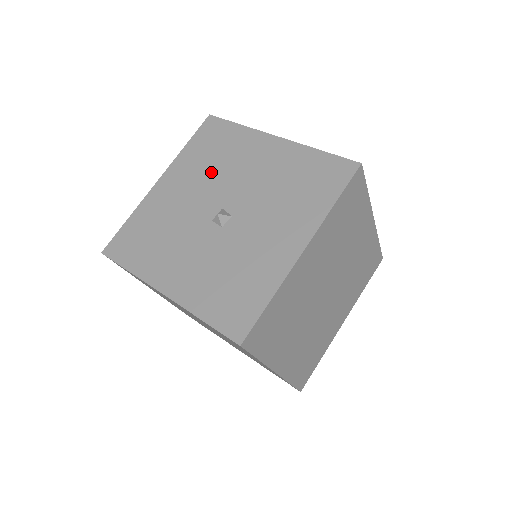
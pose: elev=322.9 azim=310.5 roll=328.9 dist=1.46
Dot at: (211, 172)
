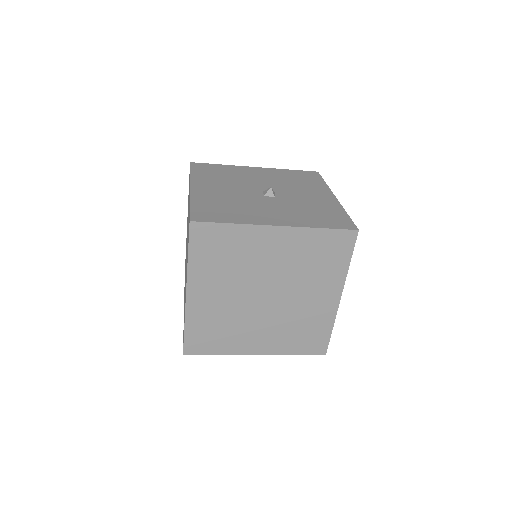
Dot at: (231, 180)
